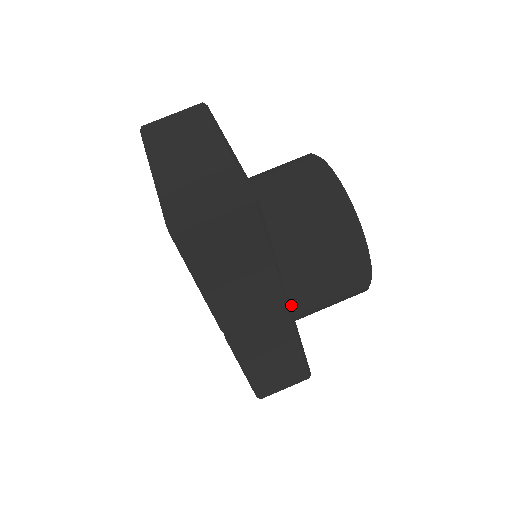
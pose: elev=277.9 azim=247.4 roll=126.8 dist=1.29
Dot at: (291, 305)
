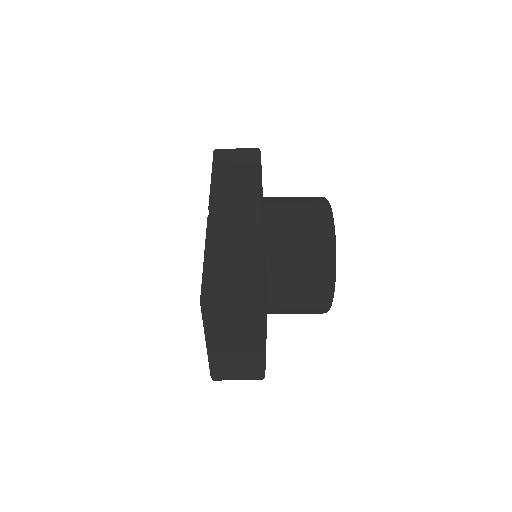
Dot at: (264, 211)
